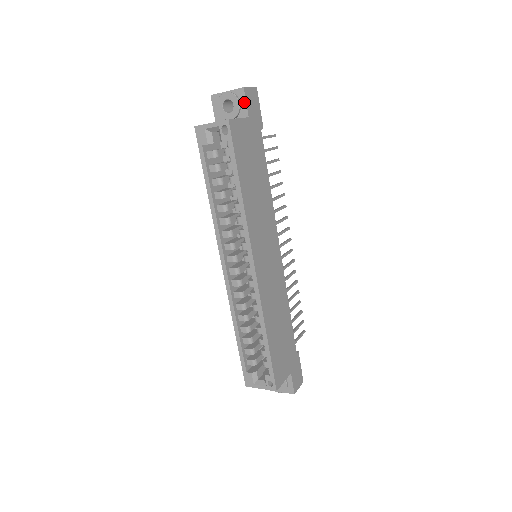
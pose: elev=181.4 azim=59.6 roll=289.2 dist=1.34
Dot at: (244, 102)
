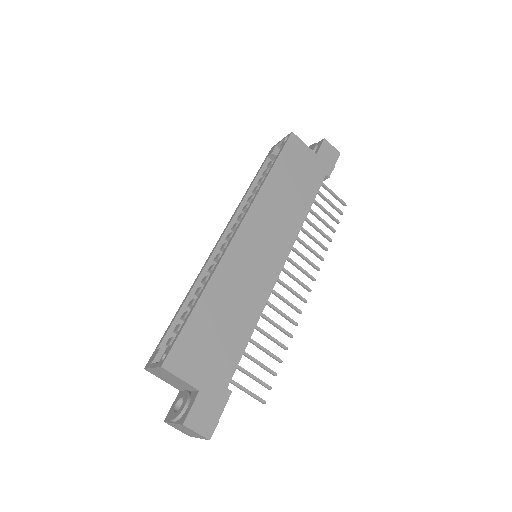
Dot at: (319, 146)
